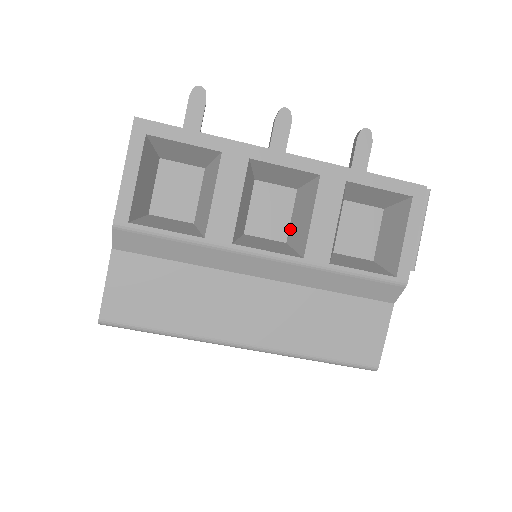
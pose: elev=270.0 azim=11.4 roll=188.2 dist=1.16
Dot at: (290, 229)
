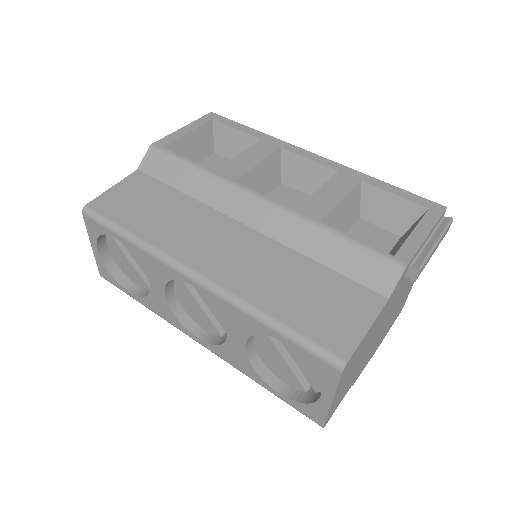
Dot at: occluded
